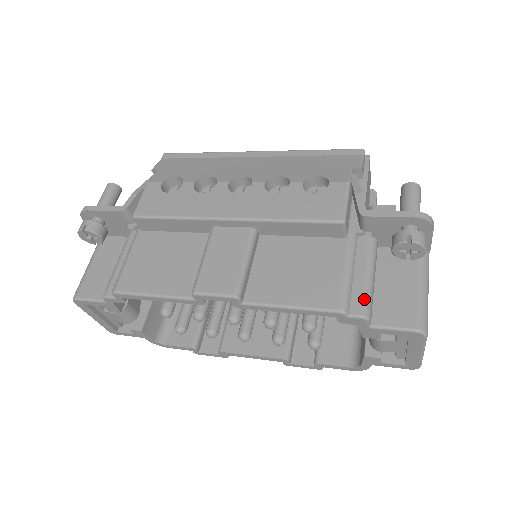
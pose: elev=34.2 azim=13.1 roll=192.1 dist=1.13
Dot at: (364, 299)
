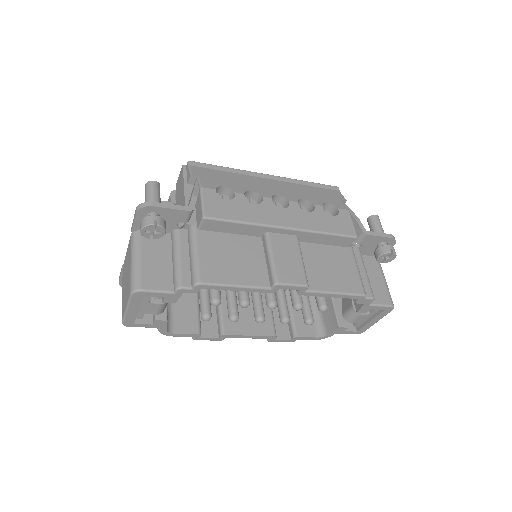
Dot at: (370, 287)
